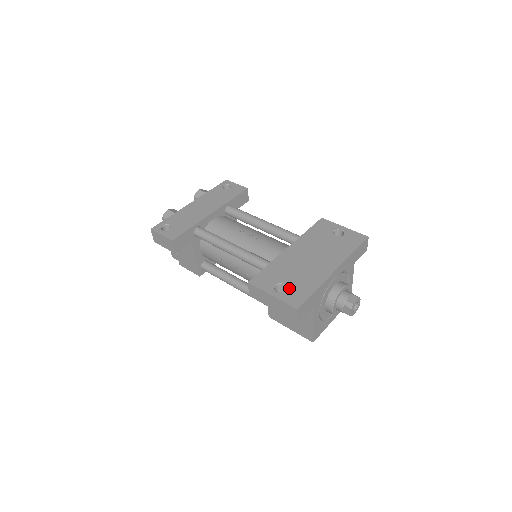
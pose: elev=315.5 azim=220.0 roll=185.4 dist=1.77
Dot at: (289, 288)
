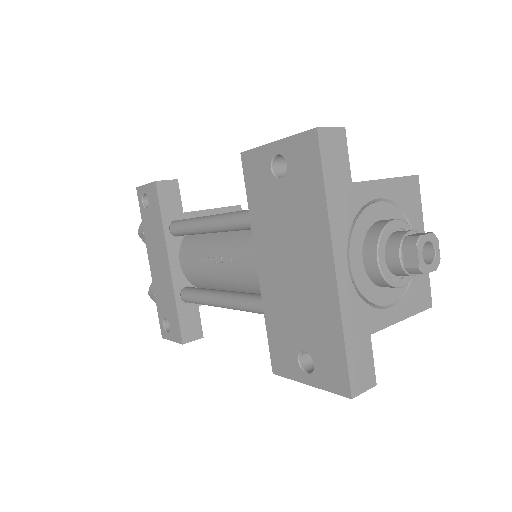
Dot at: (314, 357)
